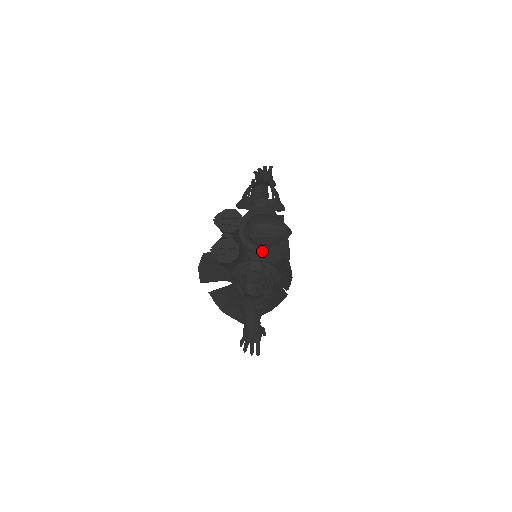
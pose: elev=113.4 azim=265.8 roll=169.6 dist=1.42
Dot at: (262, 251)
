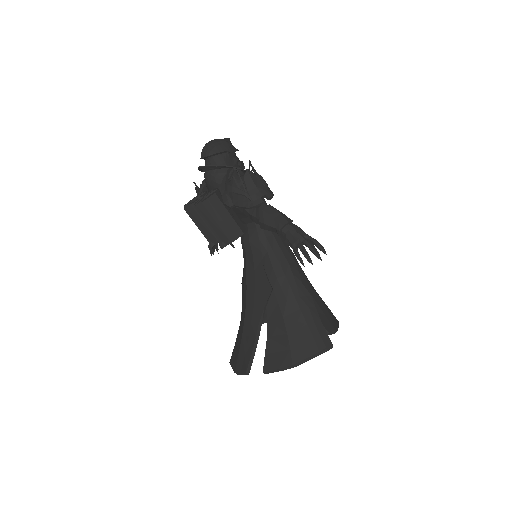
Dot at: (229, 166)
